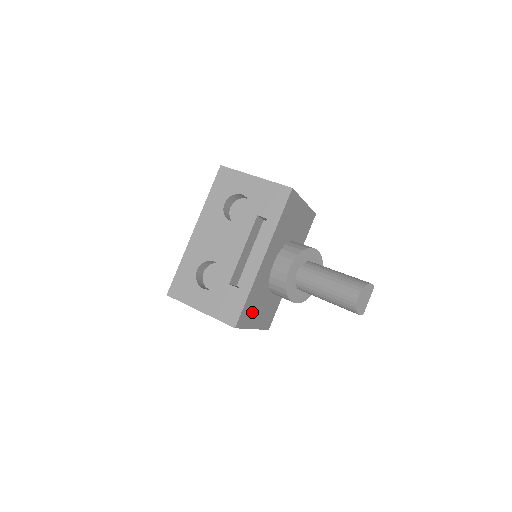
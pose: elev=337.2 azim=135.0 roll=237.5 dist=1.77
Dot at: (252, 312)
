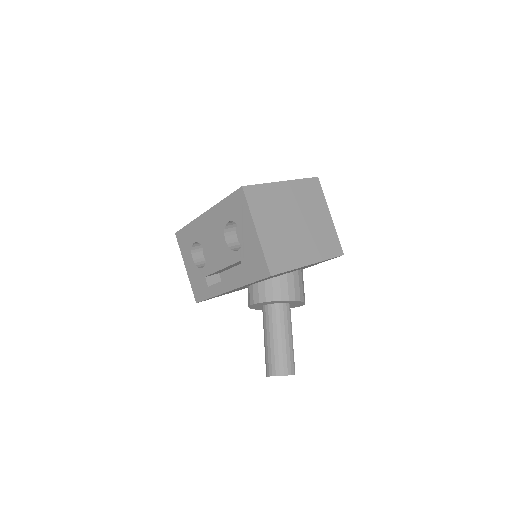
Dot at: occluded
